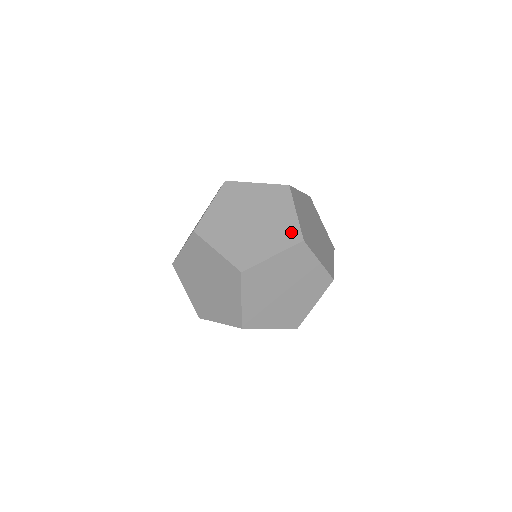
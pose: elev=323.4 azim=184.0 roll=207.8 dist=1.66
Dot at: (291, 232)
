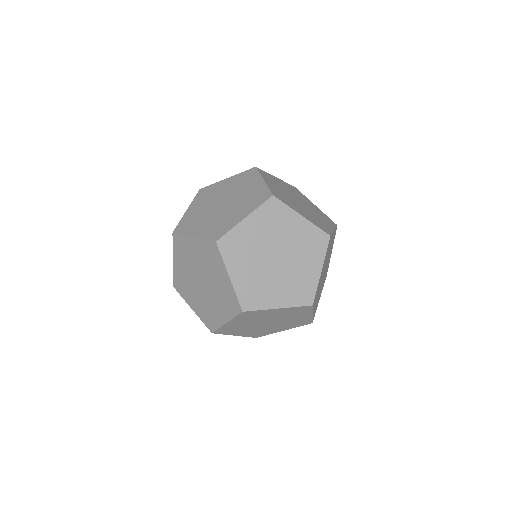
Dot at: (315, 238)
